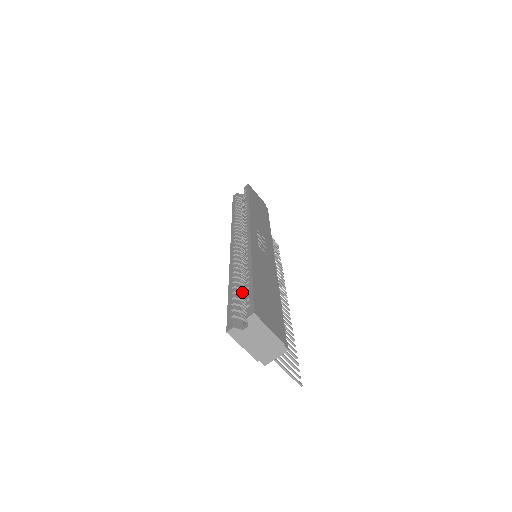
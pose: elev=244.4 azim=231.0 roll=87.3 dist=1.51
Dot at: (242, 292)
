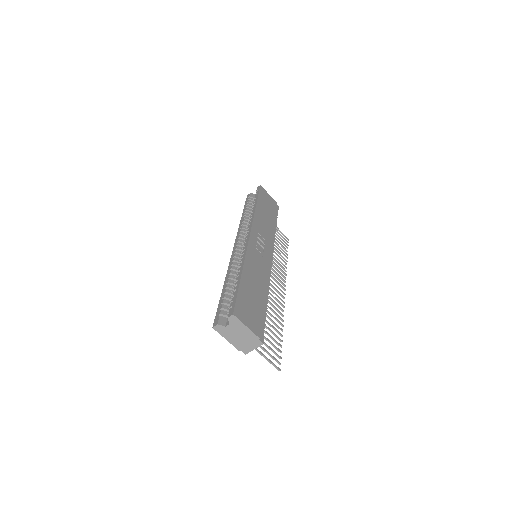
Dot at: (232, 292)
